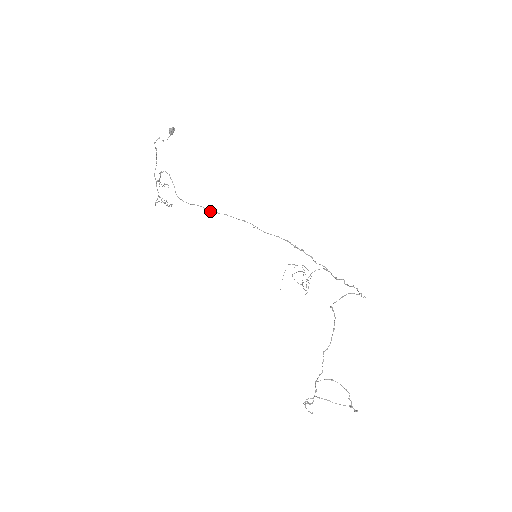
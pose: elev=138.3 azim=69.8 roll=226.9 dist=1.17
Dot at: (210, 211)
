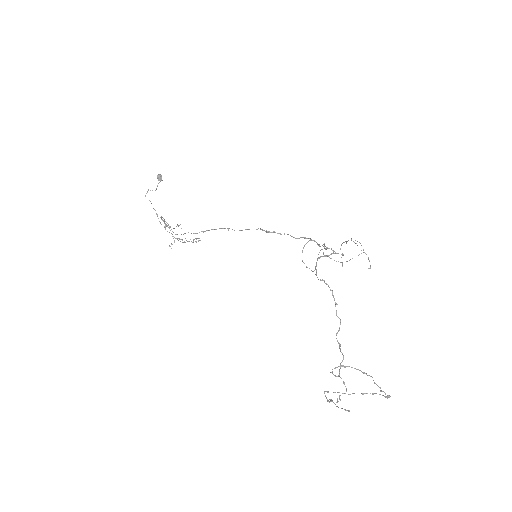
Dot at: (196, 233)
